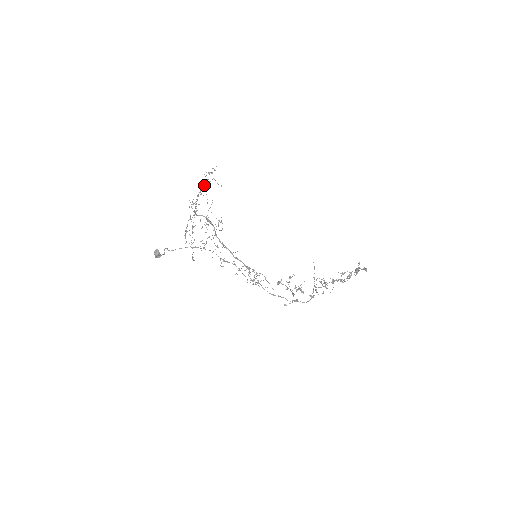
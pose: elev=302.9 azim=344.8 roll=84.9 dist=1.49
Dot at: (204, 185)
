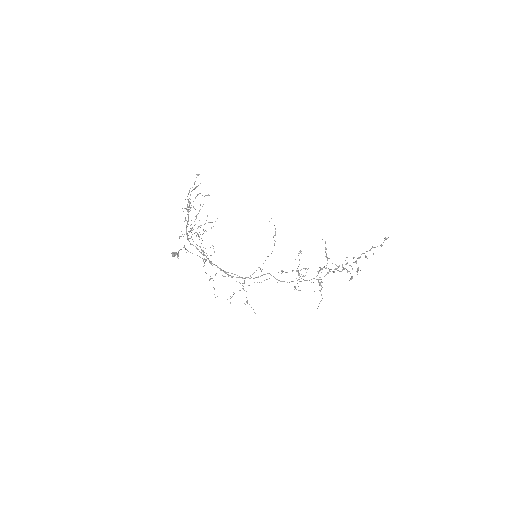
Dot at: (185, 220)
